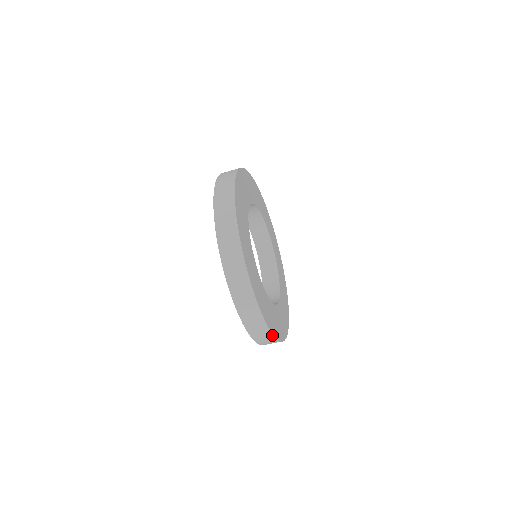
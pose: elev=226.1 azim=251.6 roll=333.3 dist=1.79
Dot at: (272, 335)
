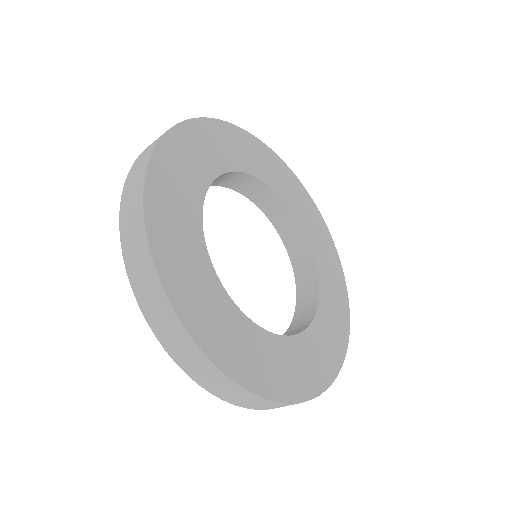
Dot at: (303, 401)
